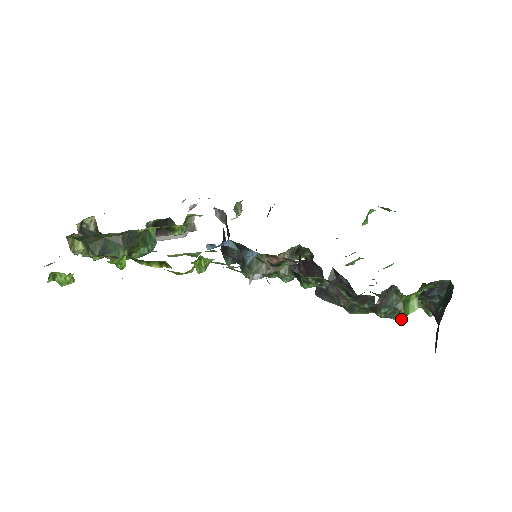
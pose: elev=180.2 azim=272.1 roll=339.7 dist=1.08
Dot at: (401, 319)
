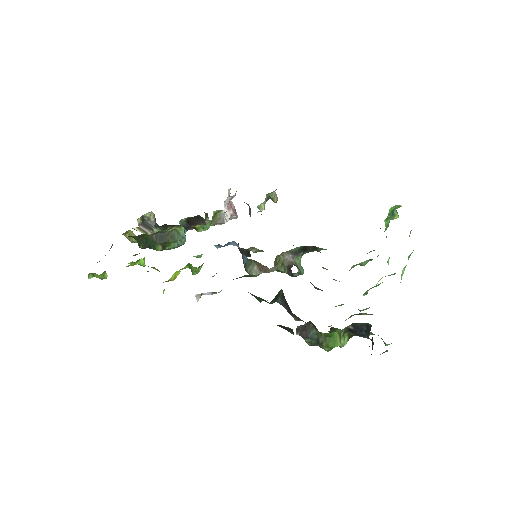
Dot at: (327, 350)
